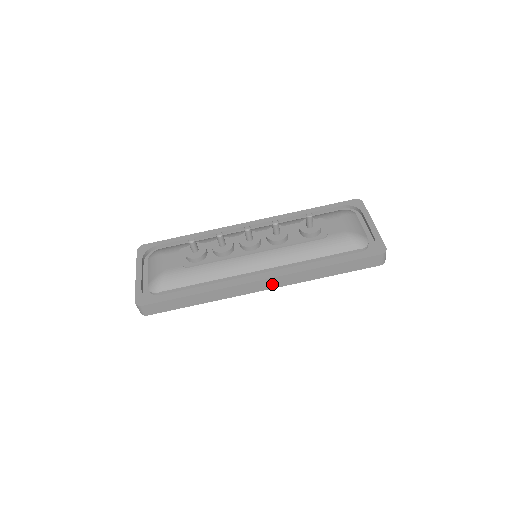
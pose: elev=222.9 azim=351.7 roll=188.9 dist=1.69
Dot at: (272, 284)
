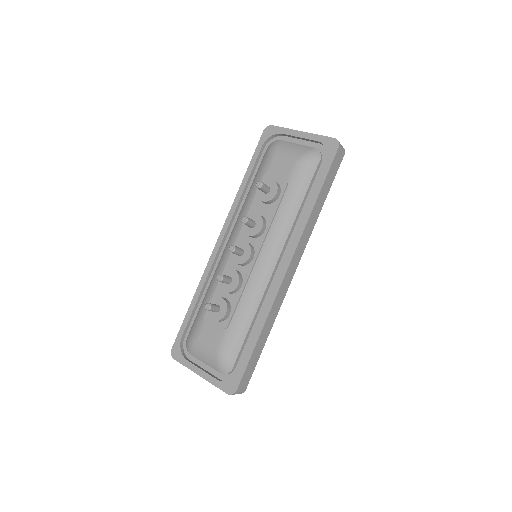
Dot at: (296, 261)
